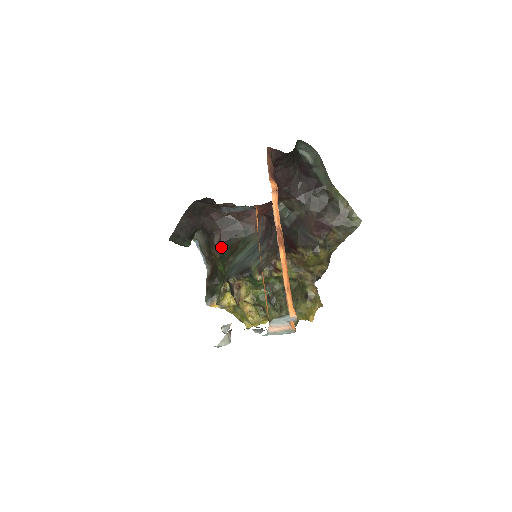
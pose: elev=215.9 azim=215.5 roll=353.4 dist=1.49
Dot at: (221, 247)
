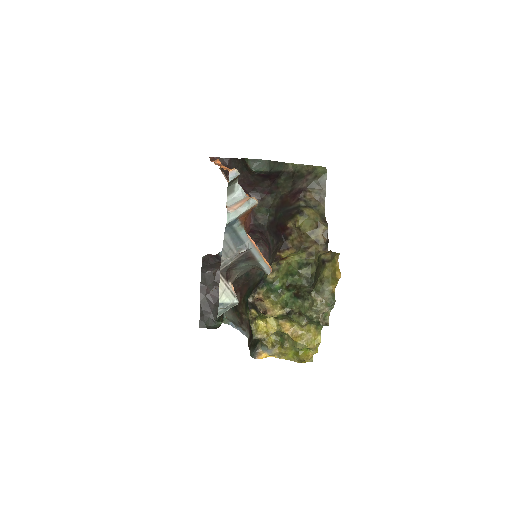
Dot at: (244, 299)
